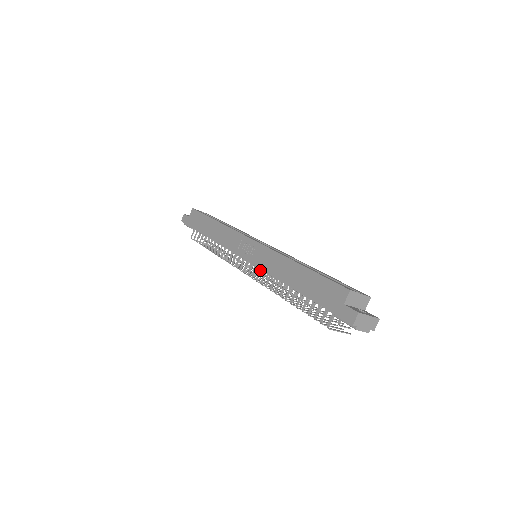
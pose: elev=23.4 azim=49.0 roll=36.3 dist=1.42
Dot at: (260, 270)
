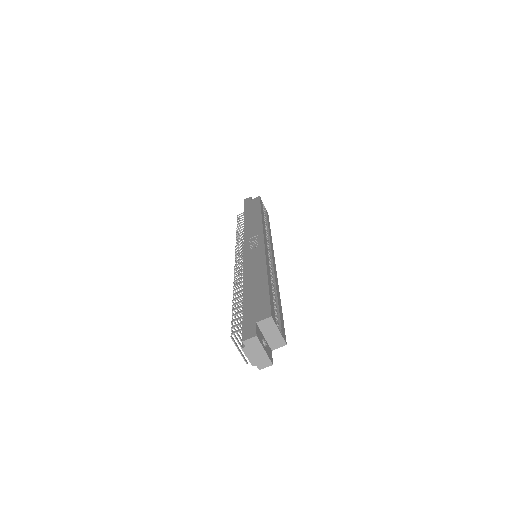
Dot at: occluded
